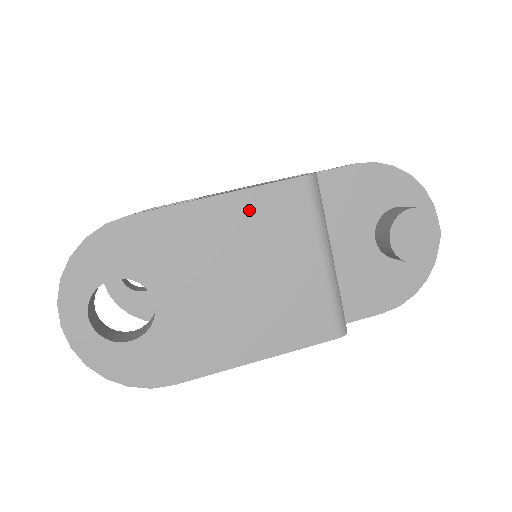
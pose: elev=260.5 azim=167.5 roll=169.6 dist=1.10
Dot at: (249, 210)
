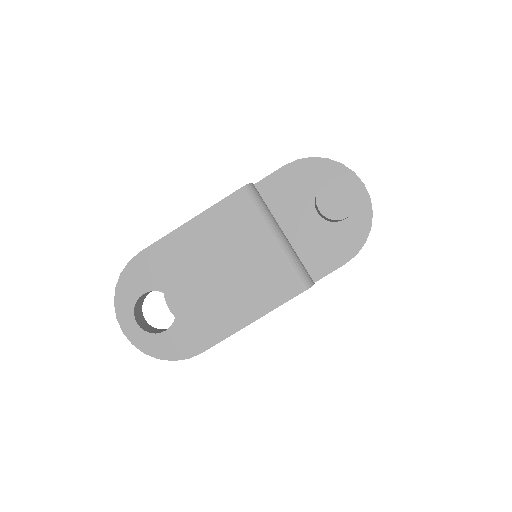
Dot at: (212, 223)
